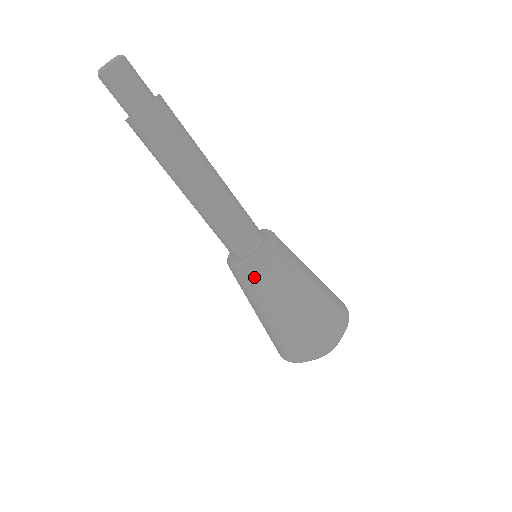
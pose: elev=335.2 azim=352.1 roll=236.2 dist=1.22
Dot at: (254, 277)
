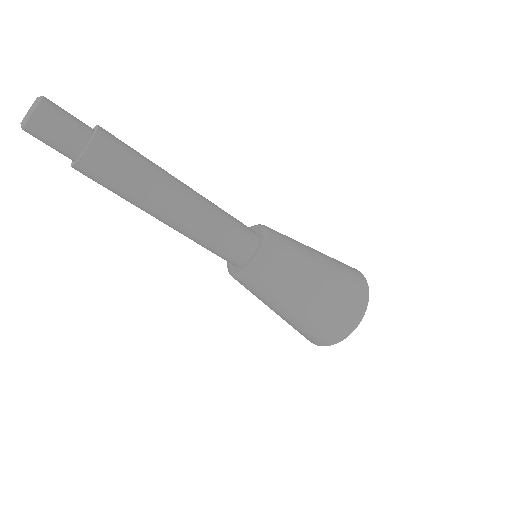
Dot at: (259, 283)
